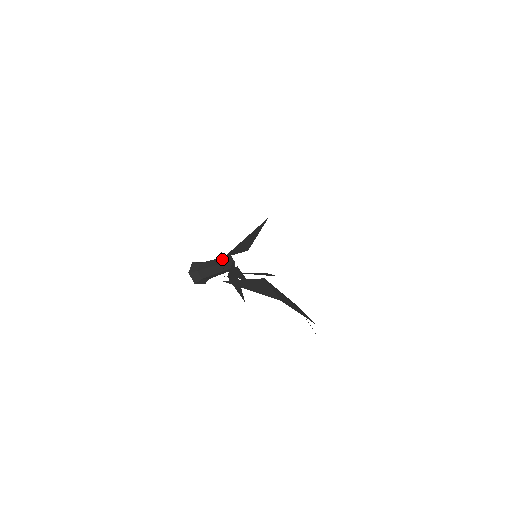
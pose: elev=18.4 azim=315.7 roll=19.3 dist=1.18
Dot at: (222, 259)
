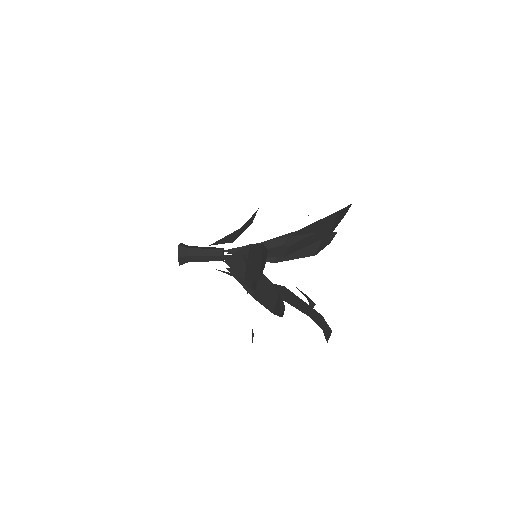
Dot at: (220, 252)
